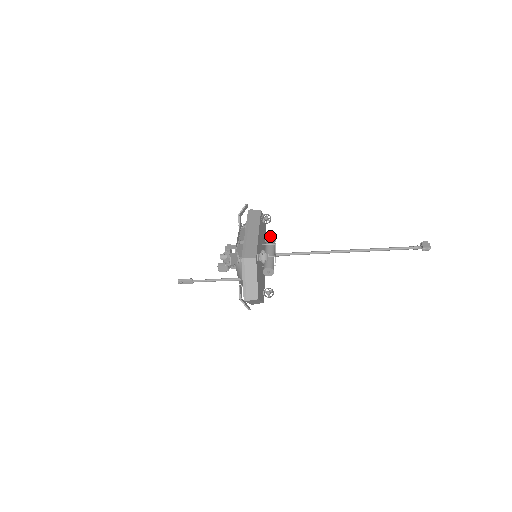
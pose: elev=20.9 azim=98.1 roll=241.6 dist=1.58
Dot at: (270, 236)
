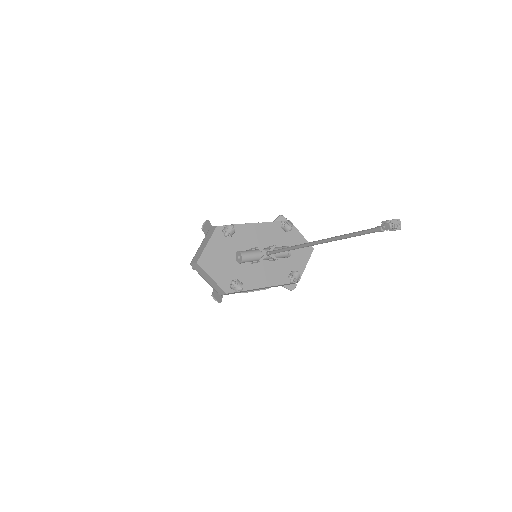
Dot at: occluded
